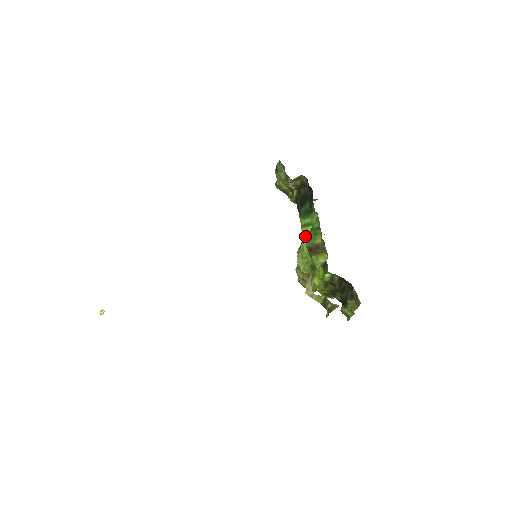
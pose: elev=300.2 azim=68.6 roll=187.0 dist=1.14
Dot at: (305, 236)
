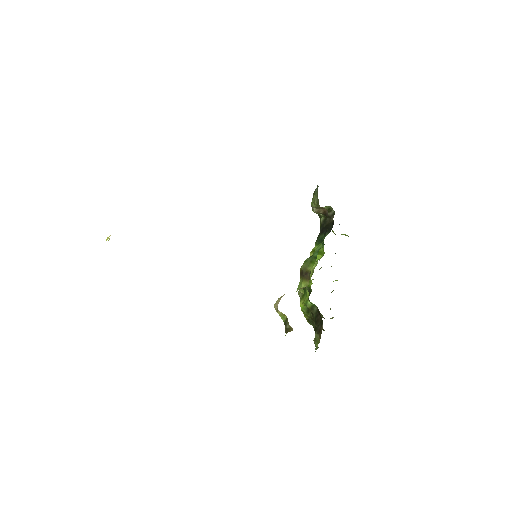
Dot at: occluded
